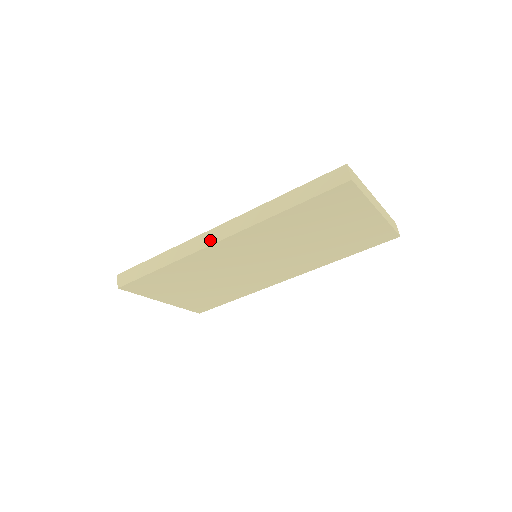
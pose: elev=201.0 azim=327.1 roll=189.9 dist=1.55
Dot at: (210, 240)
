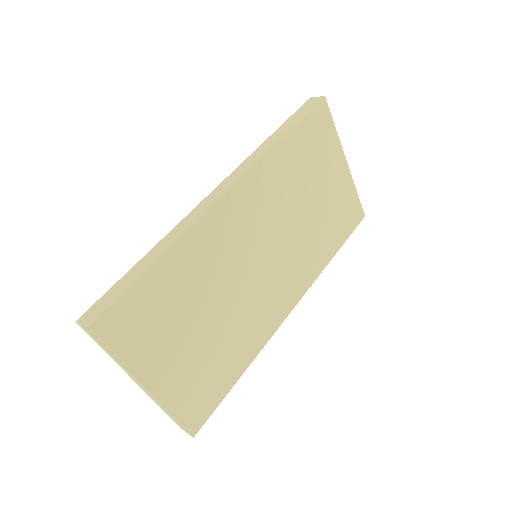
Dot at: (215, 198)
